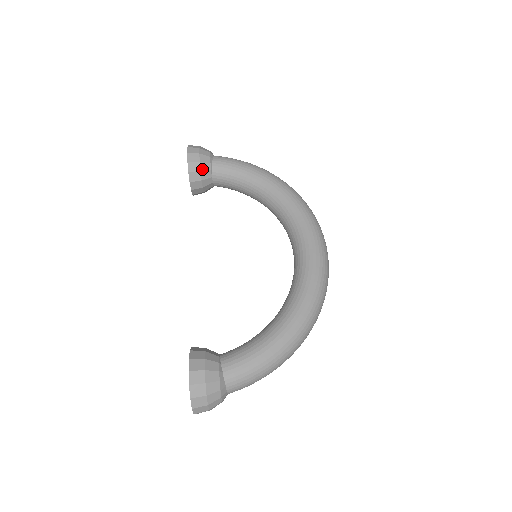
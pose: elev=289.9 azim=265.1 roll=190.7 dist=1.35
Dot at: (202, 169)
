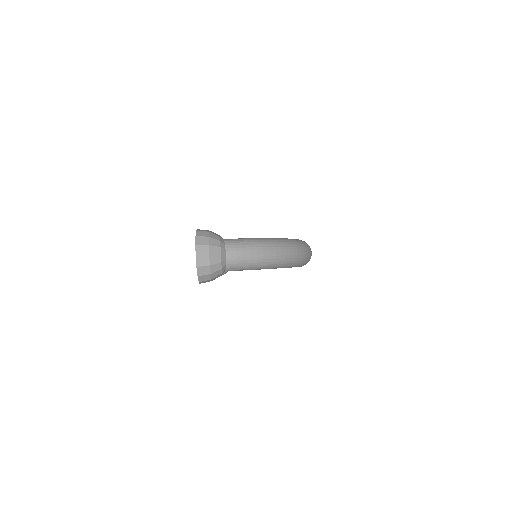
Dot at: occluded
